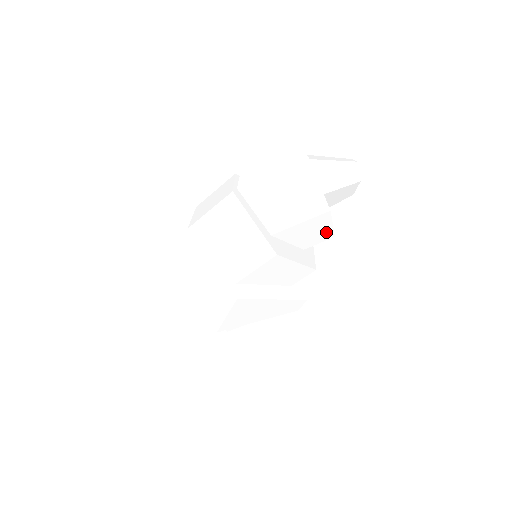
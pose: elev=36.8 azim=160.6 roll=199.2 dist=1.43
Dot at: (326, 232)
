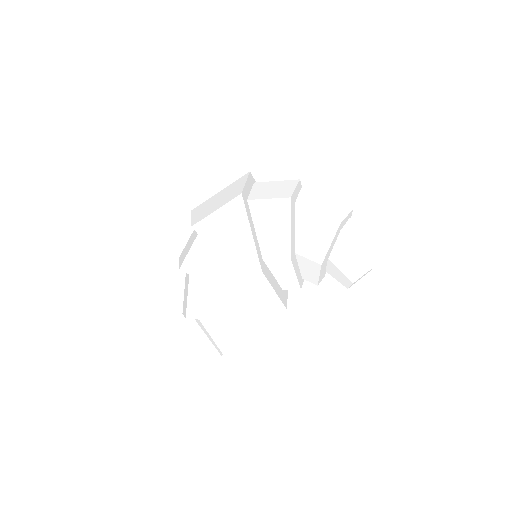
Dot at: (321, 249)
